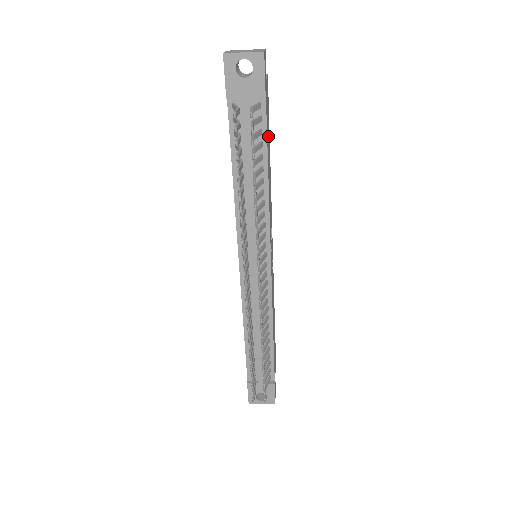
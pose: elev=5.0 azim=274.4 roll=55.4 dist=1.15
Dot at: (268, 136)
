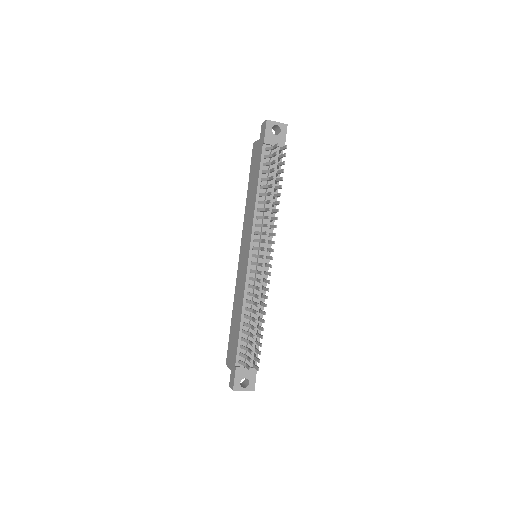
Dot at: occluded
